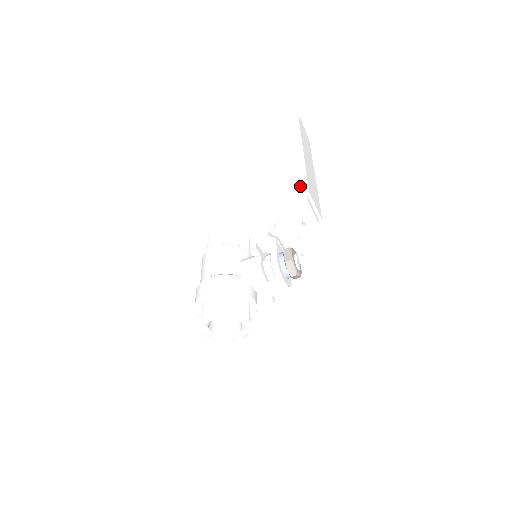
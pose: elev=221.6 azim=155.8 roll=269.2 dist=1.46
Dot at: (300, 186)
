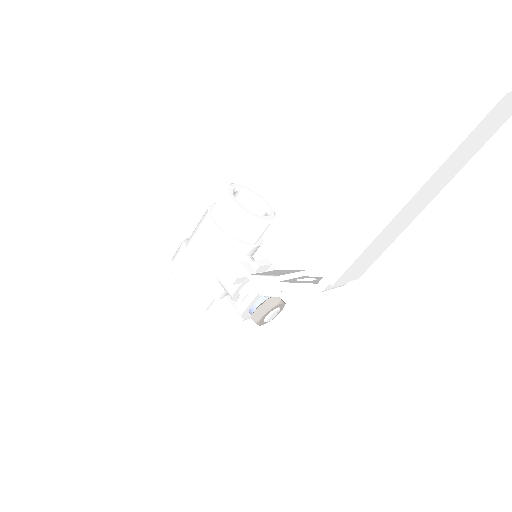
Dot at: (336, 263)
